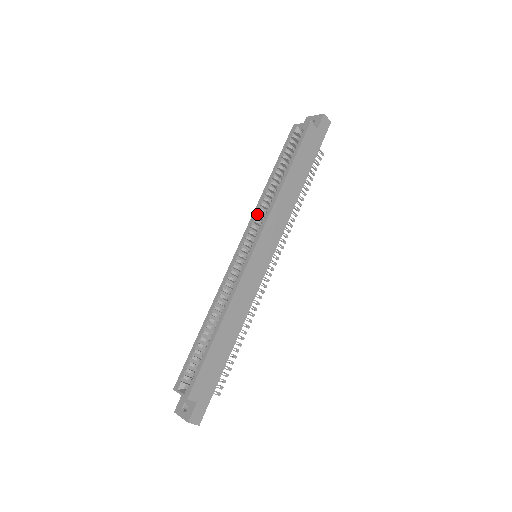
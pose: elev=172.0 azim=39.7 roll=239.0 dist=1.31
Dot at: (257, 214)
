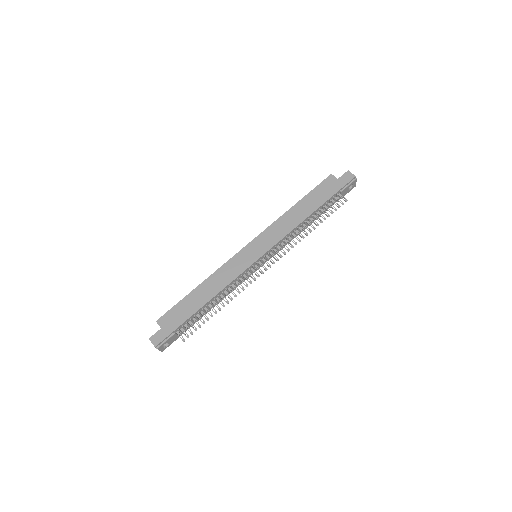
Dot at: occluded
